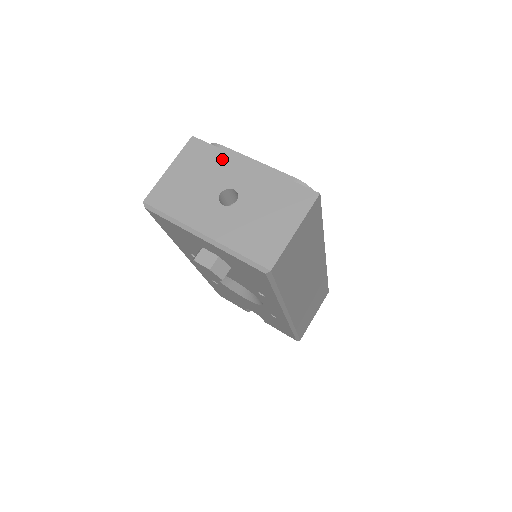
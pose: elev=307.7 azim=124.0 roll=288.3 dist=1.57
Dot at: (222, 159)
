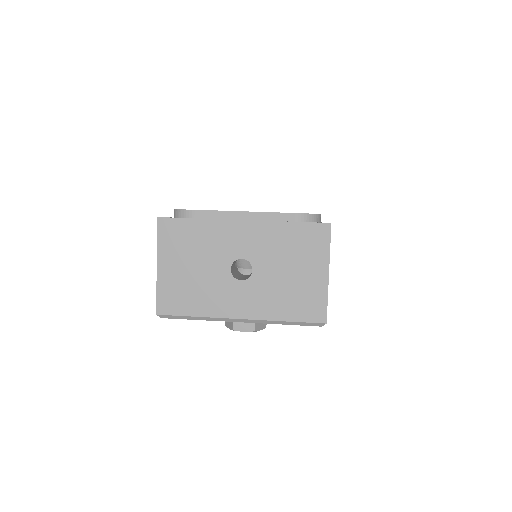
Dot at: (208, 230)
